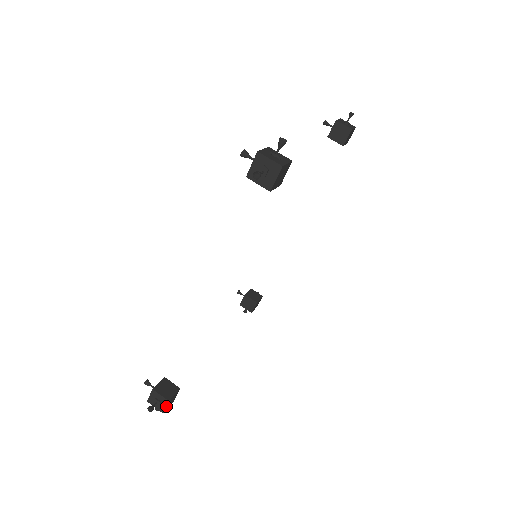
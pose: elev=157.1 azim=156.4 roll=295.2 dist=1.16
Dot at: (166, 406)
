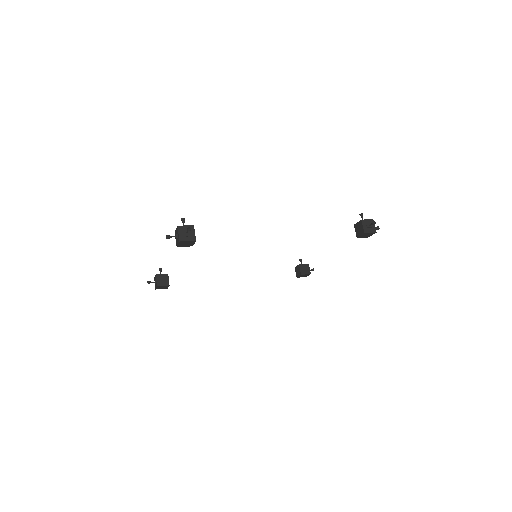
Dot at: (189, 241)
